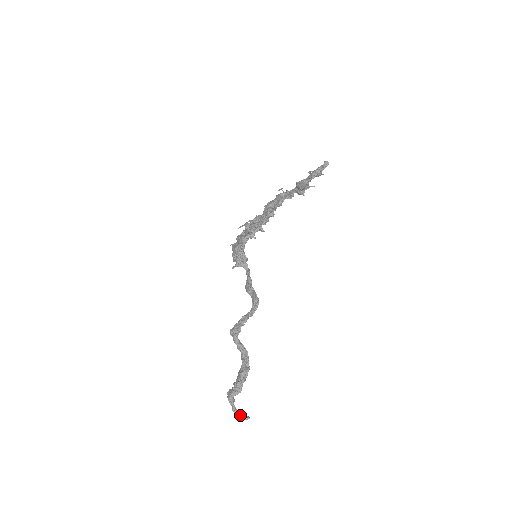
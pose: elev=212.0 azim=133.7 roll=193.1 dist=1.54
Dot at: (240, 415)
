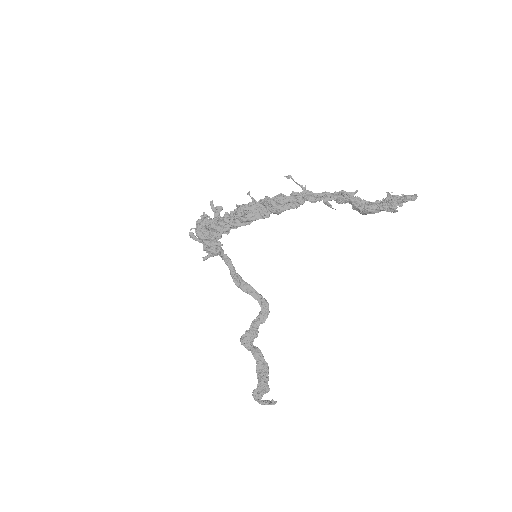
Dot at: occluded
